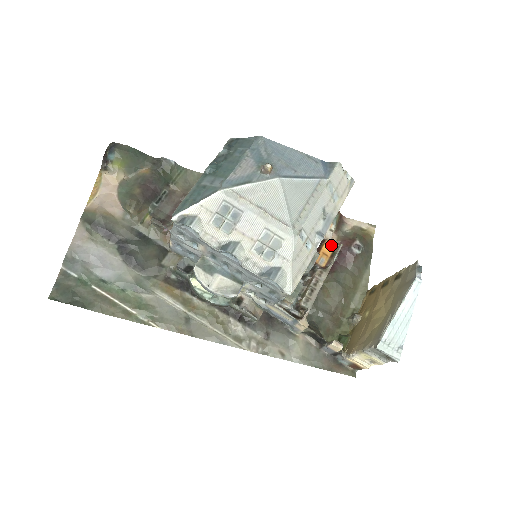
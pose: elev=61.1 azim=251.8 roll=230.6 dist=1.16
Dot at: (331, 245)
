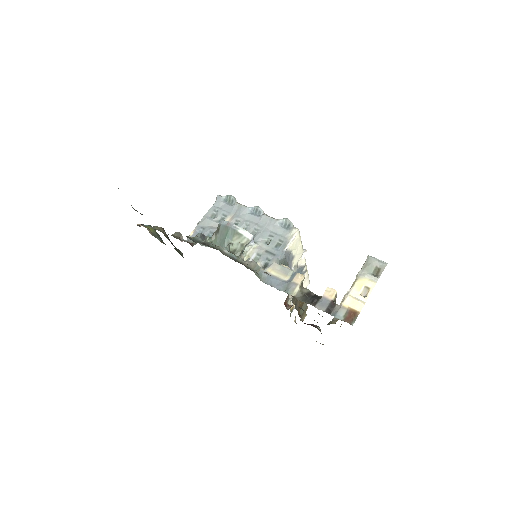
Dot at: occluded
